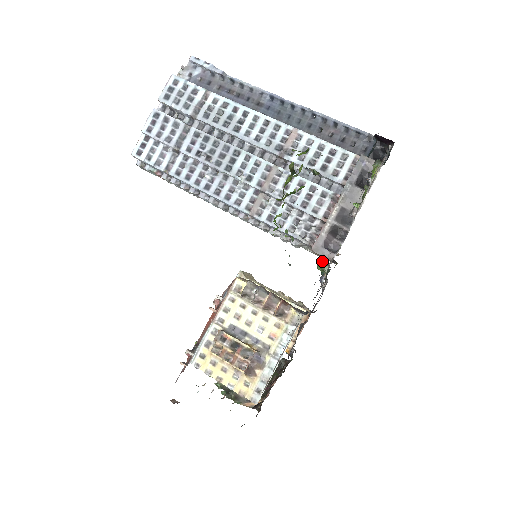
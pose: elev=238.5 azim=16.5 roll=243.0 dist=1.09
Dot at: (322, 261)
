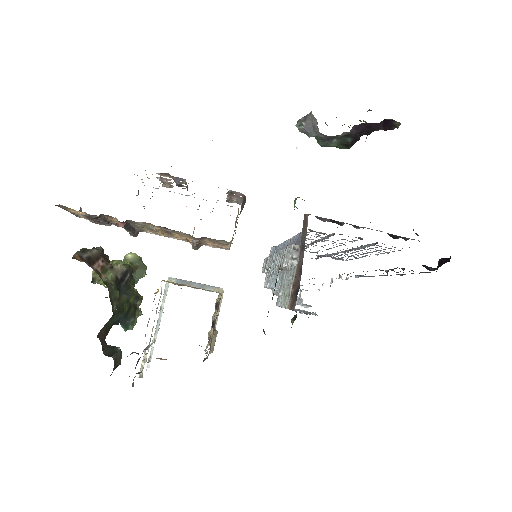
Dot at: (304, 200)
